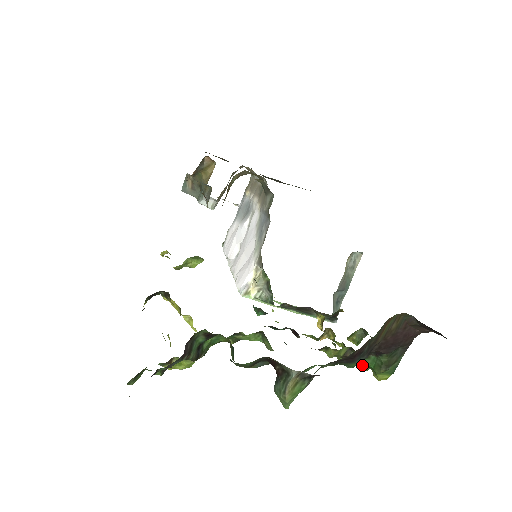
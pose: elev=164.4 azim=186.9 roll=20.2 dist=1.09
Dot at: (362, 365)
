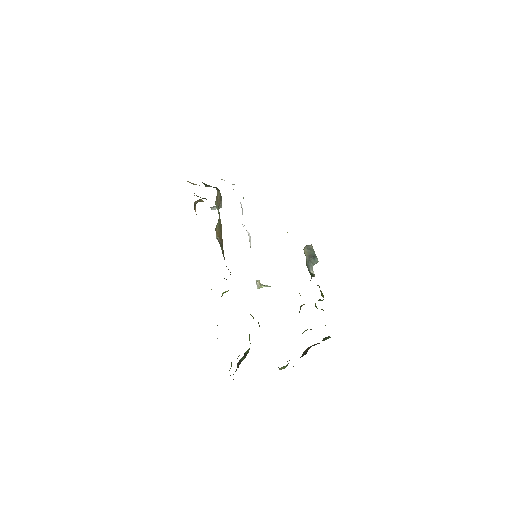
Dot at: occluded
